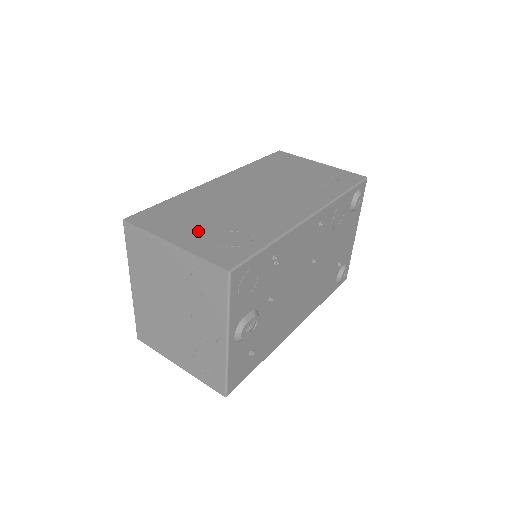
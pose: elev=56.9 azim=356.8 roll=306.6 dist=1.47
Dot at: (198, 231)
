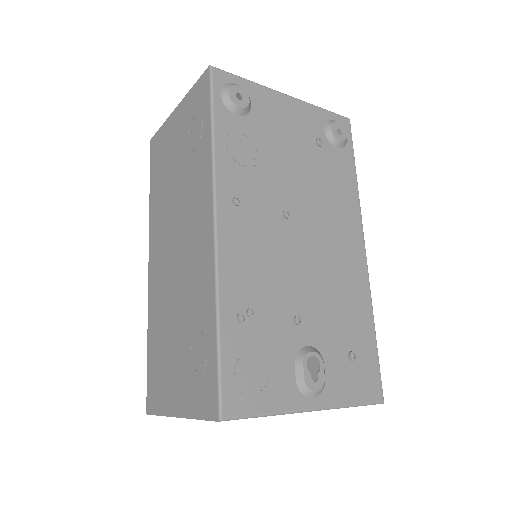
Dot at: (178, 375)
